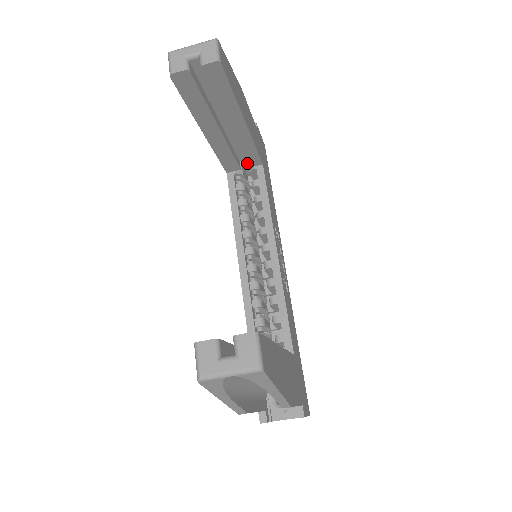
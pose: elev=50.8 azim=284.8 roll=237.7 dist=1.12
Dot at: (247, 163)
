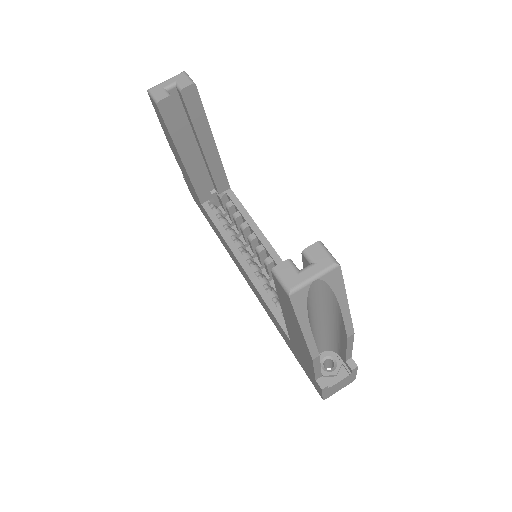
Dot at: (217, 189)
